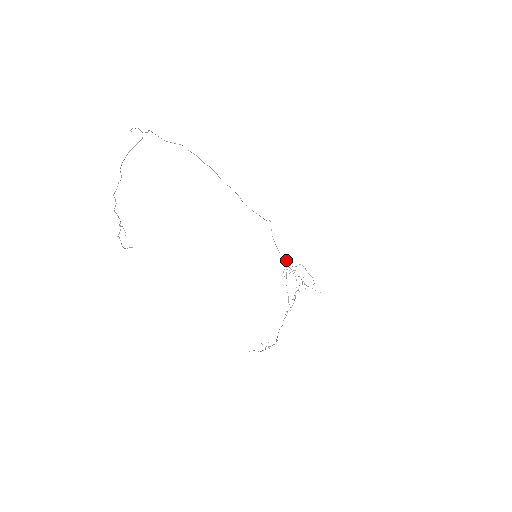
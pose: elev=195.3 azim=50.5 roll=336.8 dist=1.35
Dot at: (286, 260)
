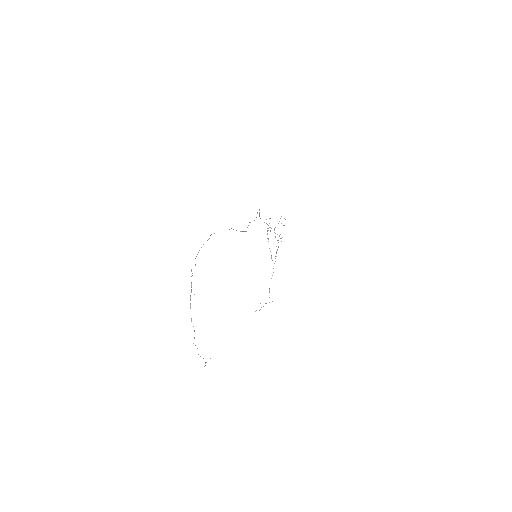
Dot at: occluded
